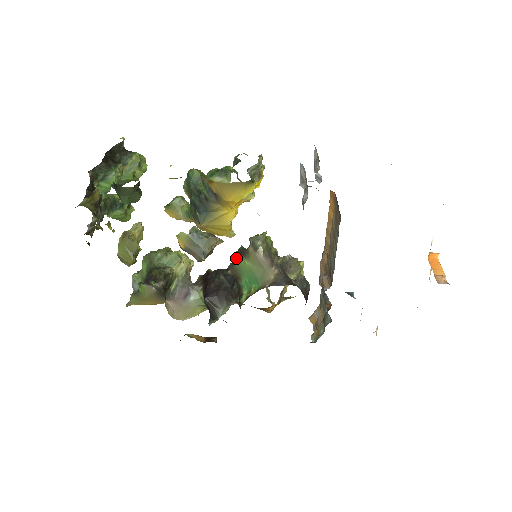
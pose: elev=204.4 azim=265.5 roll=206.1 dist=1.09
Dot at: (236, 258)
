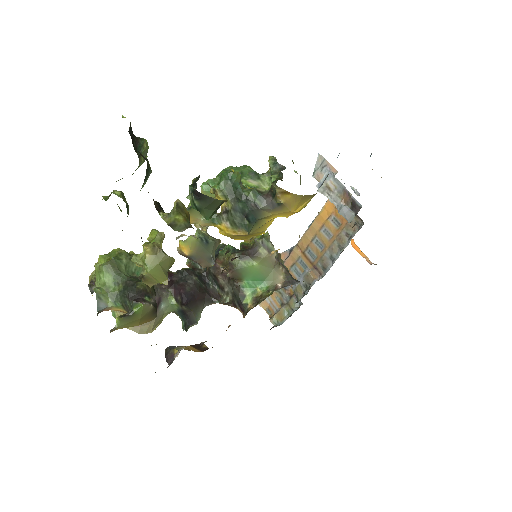
Dot at: (240, 260)
